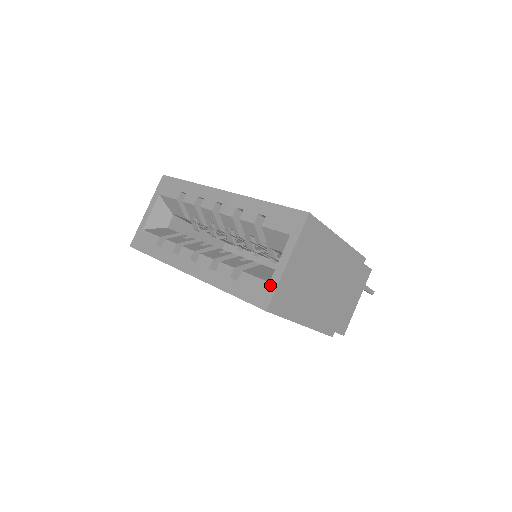
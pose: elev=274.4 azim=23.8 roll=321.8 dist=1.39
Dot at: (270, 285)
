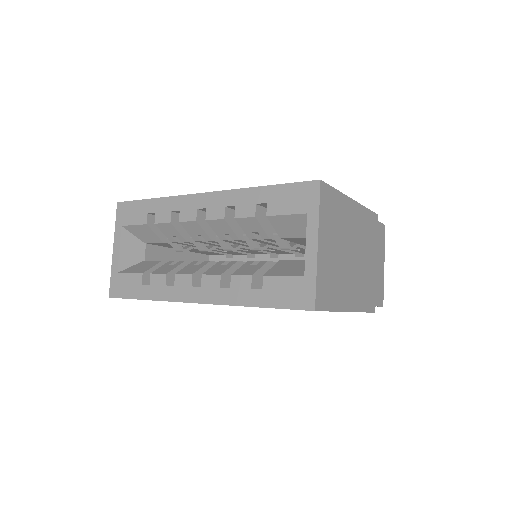
Dot at: (307, 279)
